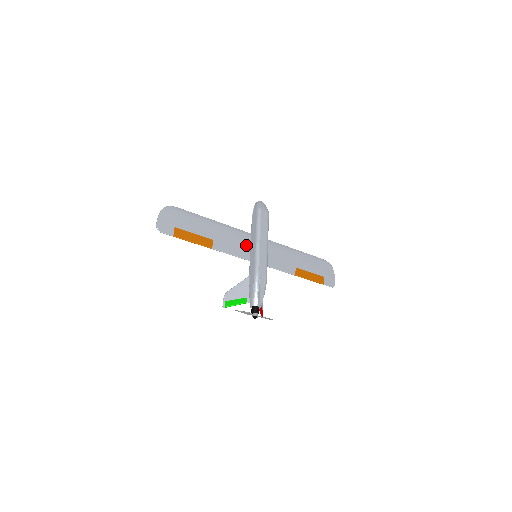
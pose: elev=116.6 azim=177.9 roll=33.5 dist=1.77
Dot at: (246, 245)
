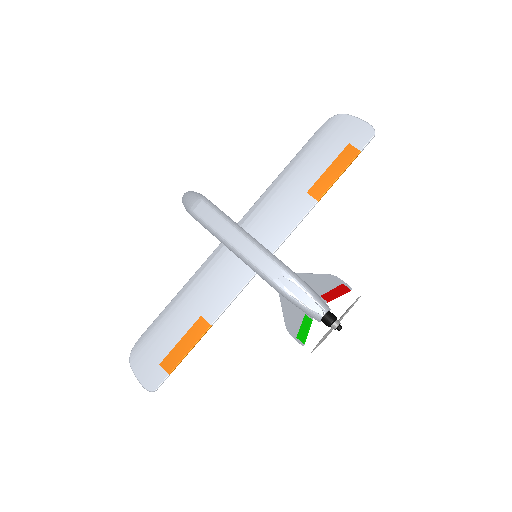
Dot at: (233, 264)
